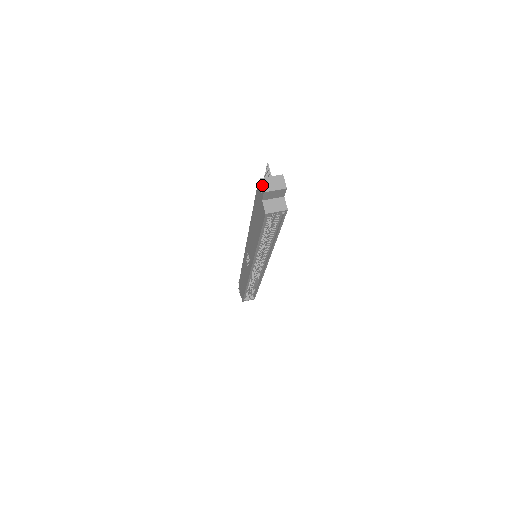
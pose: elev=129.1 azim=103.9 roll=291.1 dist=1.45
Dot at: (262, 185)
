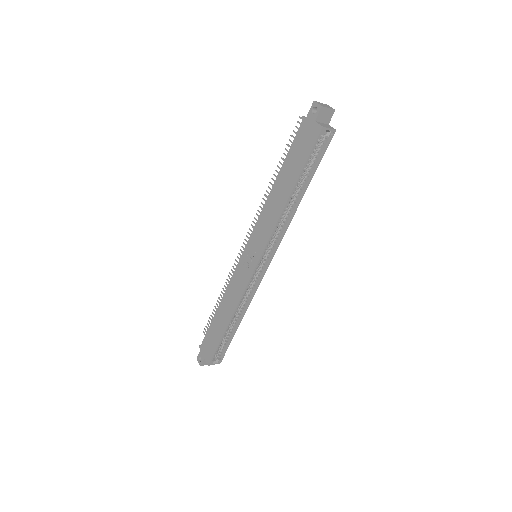
Dot at: (318, 103)
